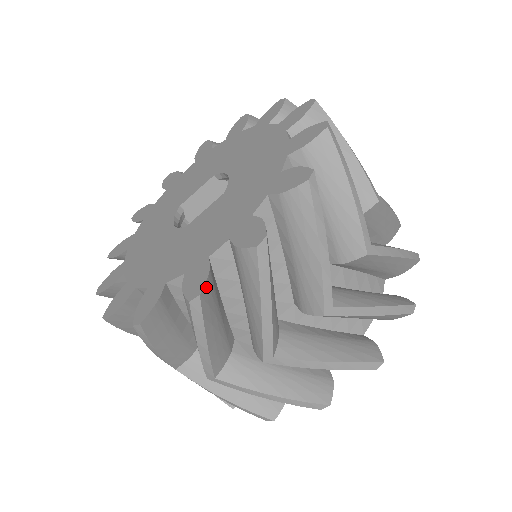
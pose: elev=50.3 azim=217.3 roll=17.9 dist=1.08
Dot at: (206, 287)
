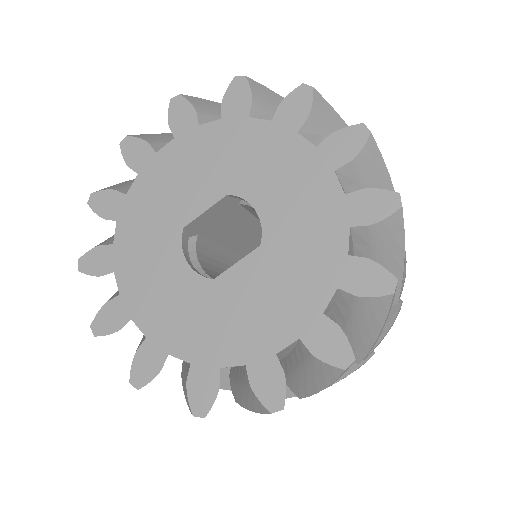
Dot at: (284, 394)
